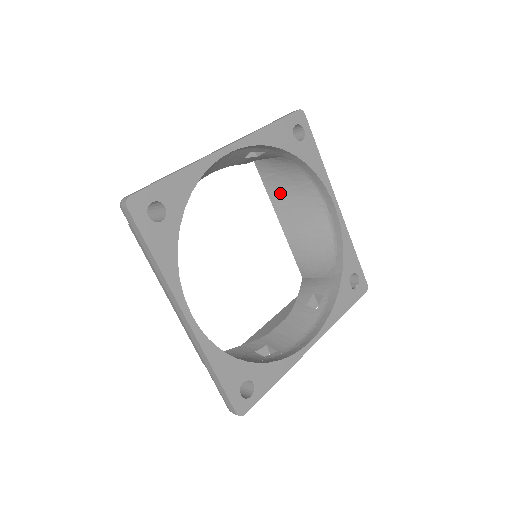
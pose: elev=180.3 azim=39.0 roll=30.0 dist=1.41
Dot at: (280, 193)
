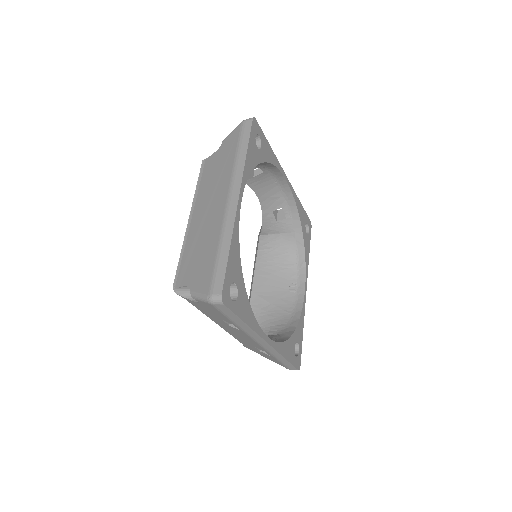
Dot at: (267, 264)
